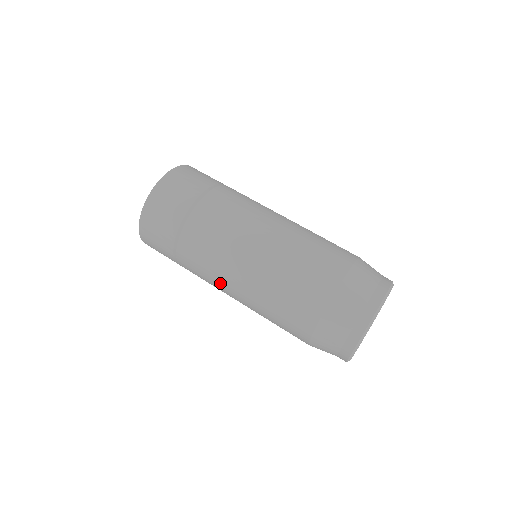
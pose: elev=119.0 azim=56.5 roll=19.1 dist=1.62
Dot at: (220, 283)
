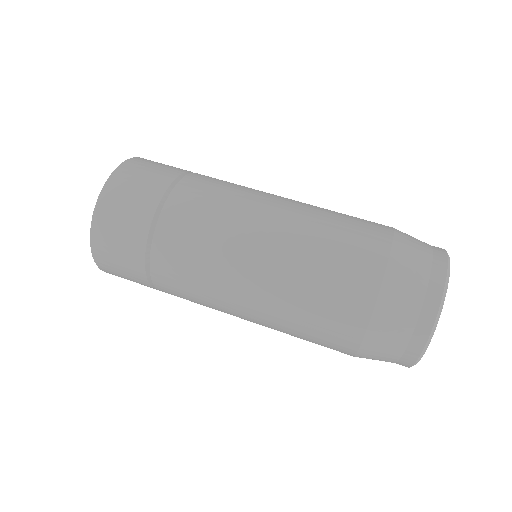
Dot at: occluded
